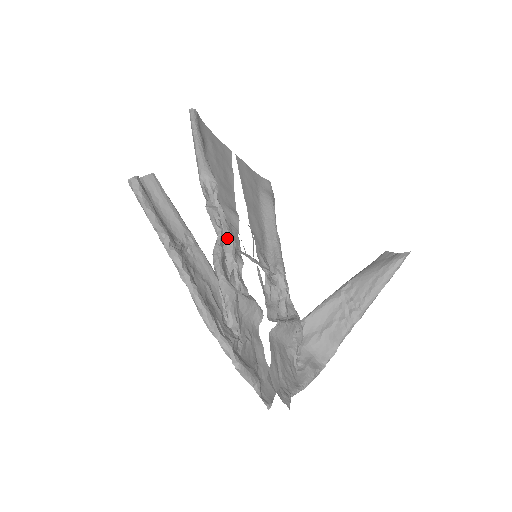
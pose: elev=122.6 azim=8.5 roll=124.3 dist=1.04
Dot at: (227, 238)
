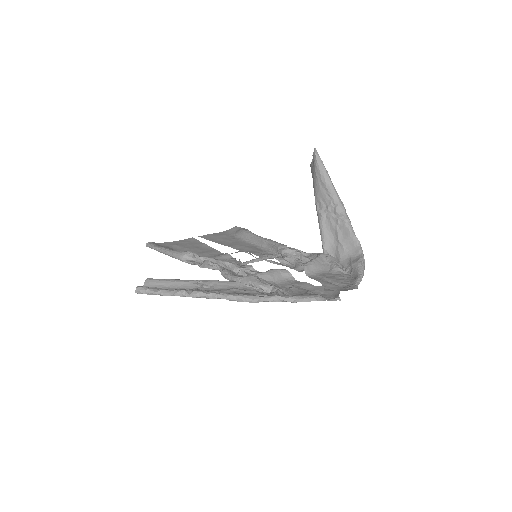
Dot at: (226, 265)
